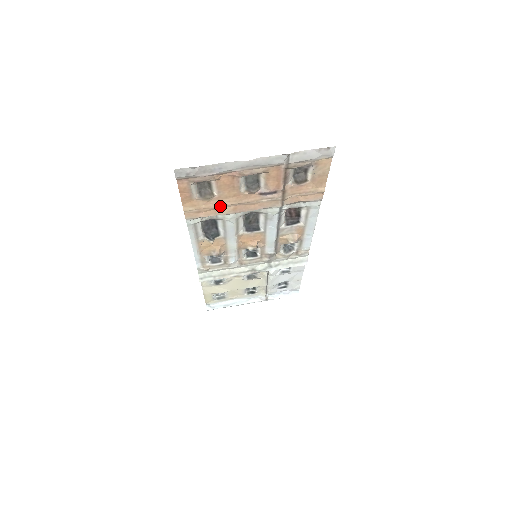
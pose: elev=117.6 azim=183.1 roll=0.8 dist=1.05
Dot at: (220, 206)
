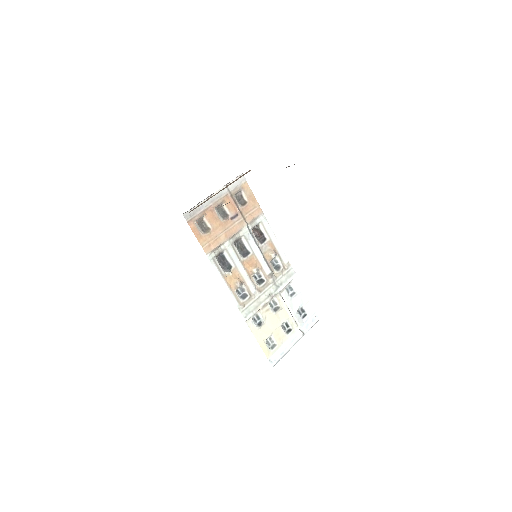
Dot at: (217, 236)
